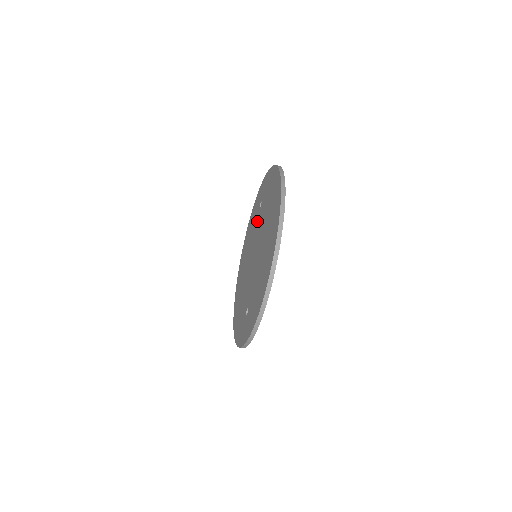
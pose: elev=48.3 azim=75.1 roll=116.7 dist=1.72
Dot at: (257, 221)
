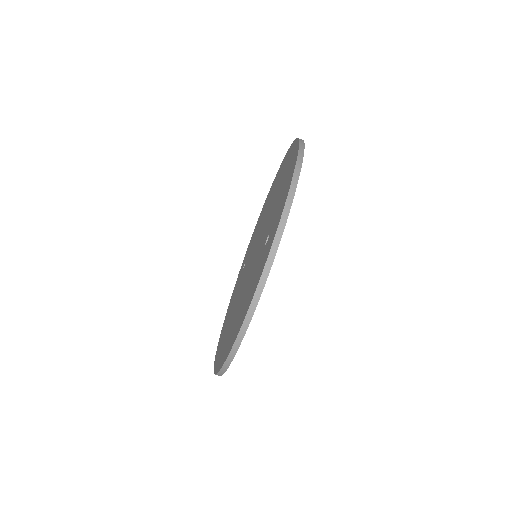
Dot at: (244, 269)
